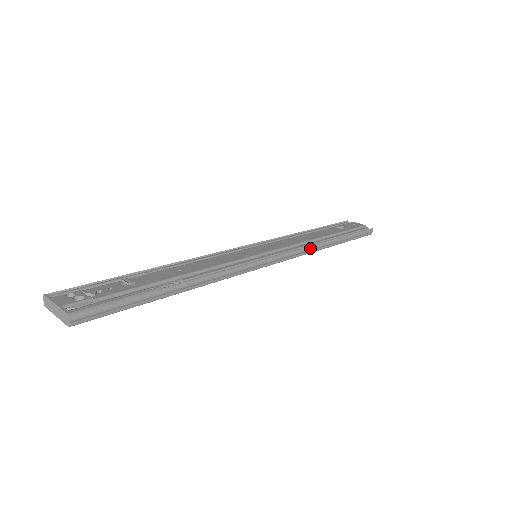
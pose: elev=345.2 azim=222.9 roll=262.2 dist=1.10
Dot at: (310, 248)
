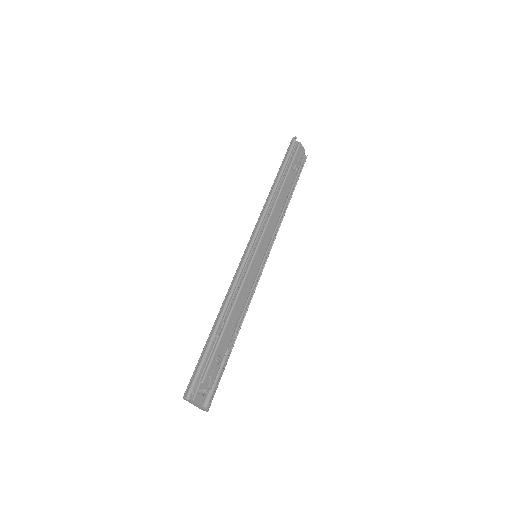
Dot at: occluded
